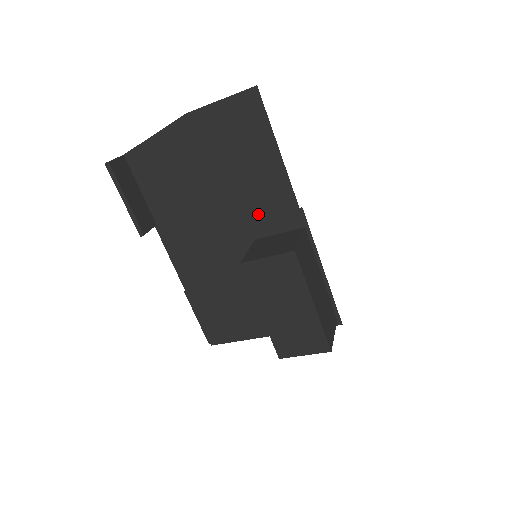
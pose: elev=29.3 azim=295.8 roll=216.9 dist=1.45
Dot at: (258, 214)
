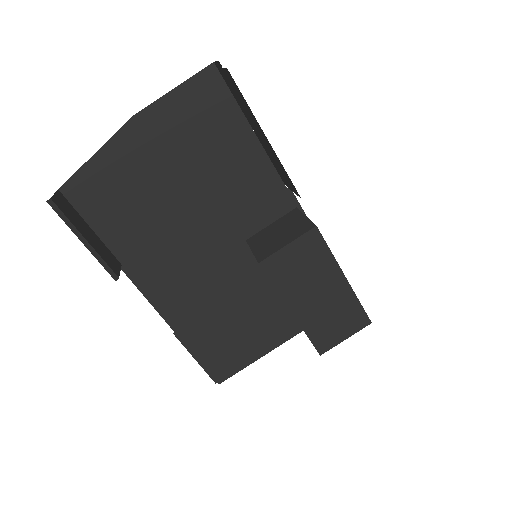
Dot at: (243, 210)
